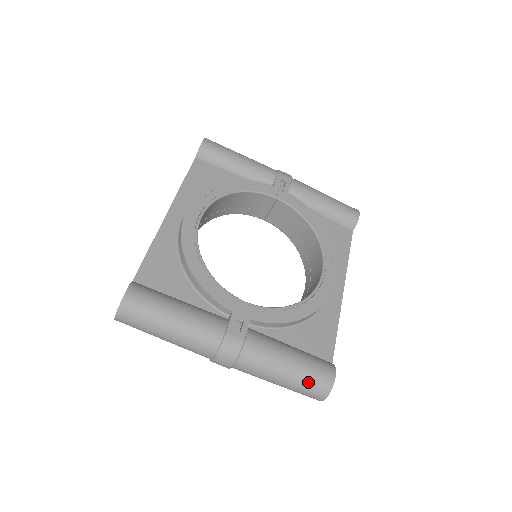
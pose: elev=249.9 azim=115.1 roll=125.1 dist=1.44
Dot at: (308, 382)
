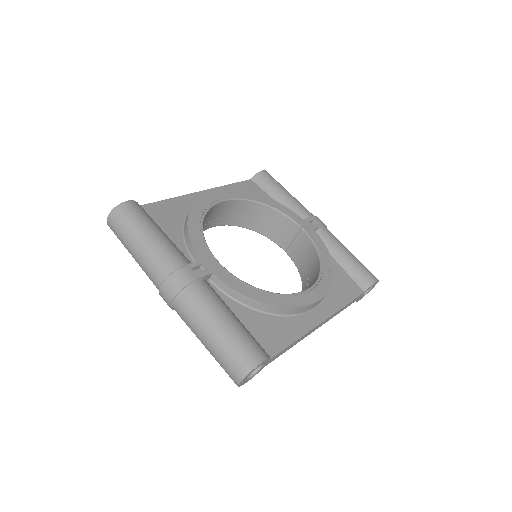
Dot at: (233, 349)
